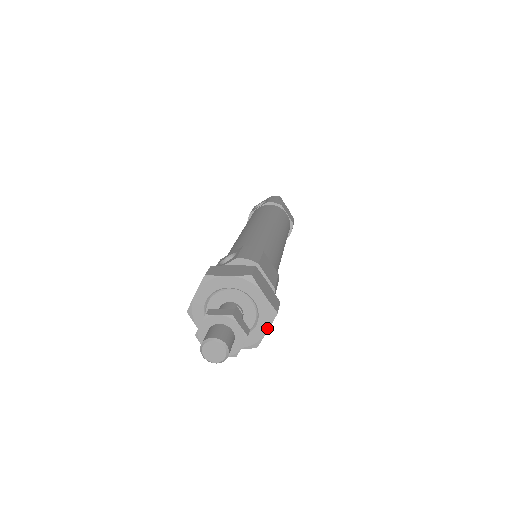
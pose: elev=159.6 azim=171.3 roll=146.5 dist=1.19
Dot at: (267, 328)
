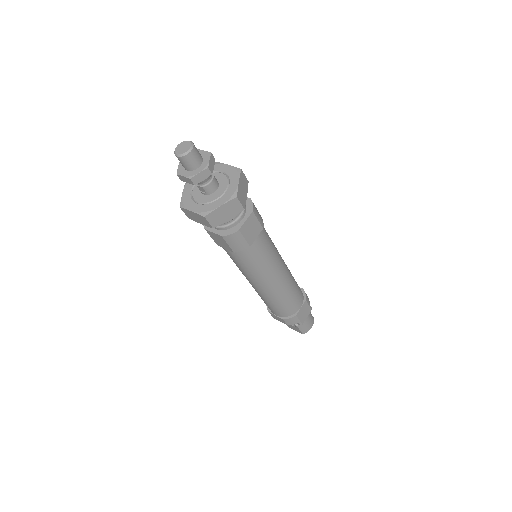
Dot at: (238, 180)
